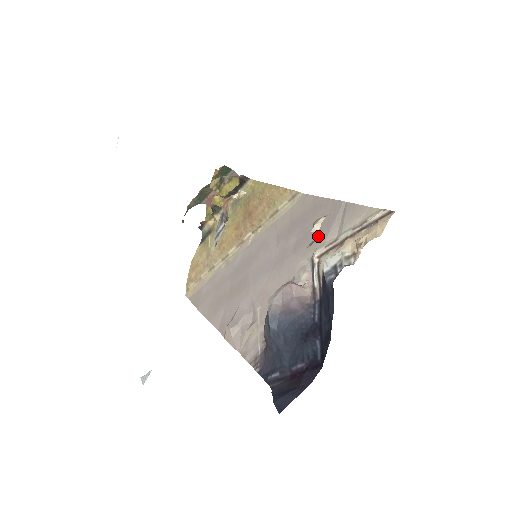
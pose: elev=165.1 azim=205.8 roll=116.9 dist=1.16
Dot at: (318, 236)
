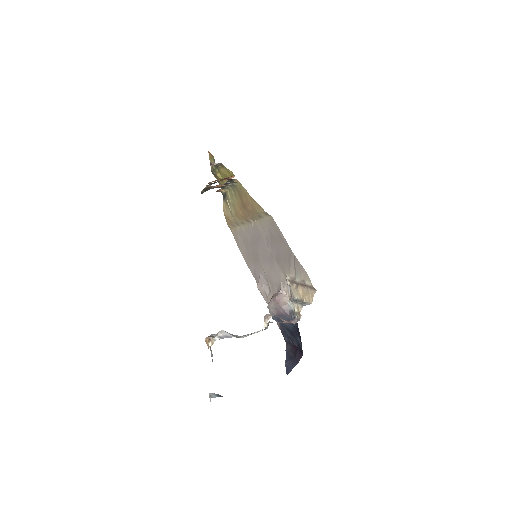
Dot at: (286, 265)
